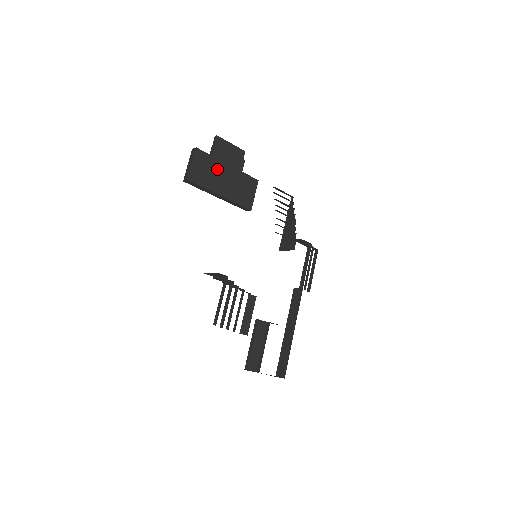
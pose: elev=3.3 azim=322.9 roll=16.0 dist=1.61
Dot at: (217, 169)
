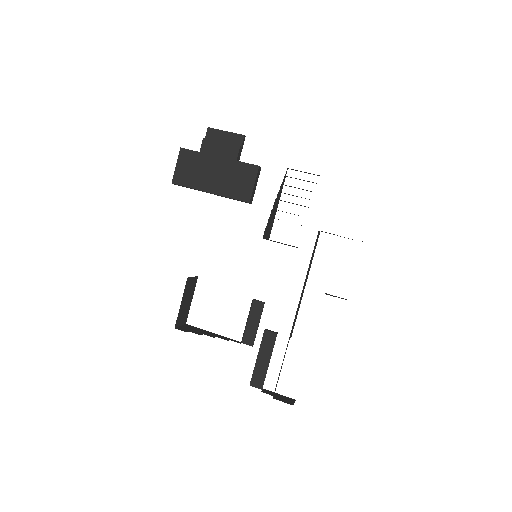
Dot at: (205, 165)
